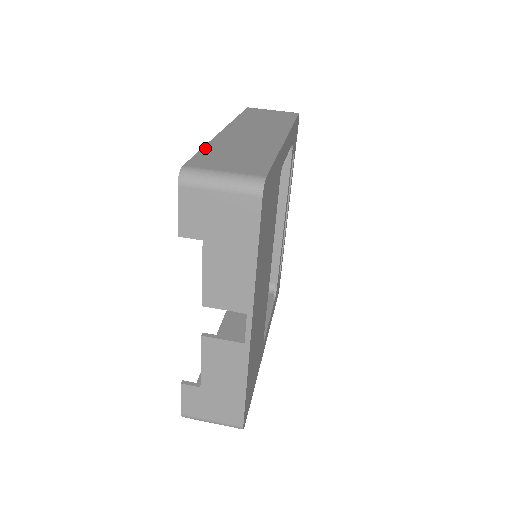
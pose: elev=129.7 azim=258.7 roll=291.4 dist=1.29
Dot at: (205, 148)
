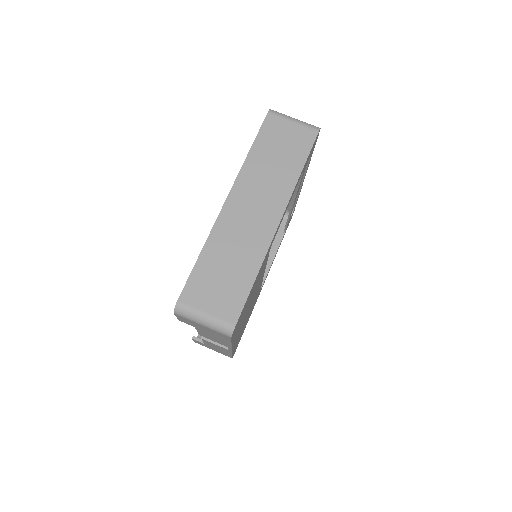
Dot at: (201, 257)
